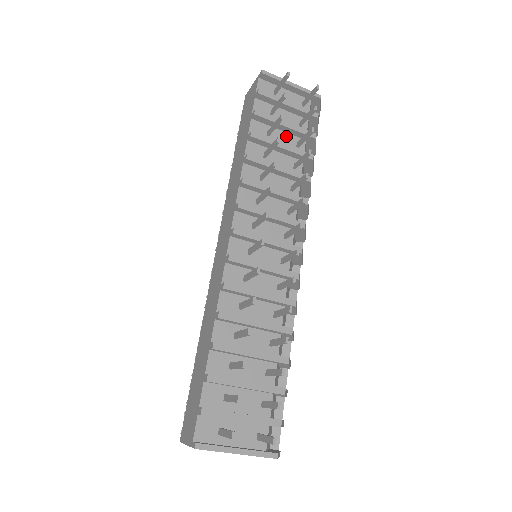
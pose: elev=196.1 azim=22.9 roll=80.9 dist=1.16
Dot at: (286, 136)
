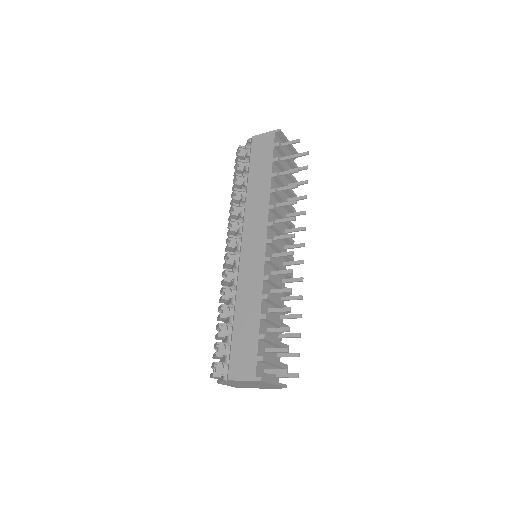
Dot at: (284, 178)
